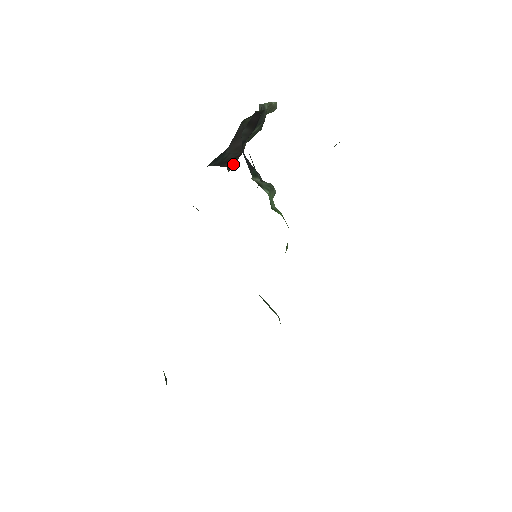
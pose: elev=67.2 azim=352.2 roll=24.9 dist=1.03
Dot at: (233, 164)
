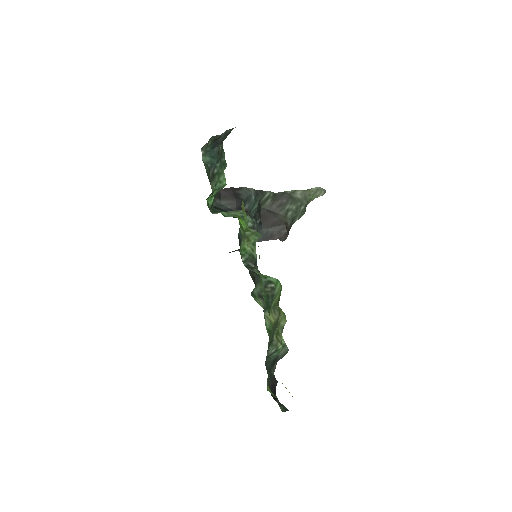
Dot at: (285, 236)
